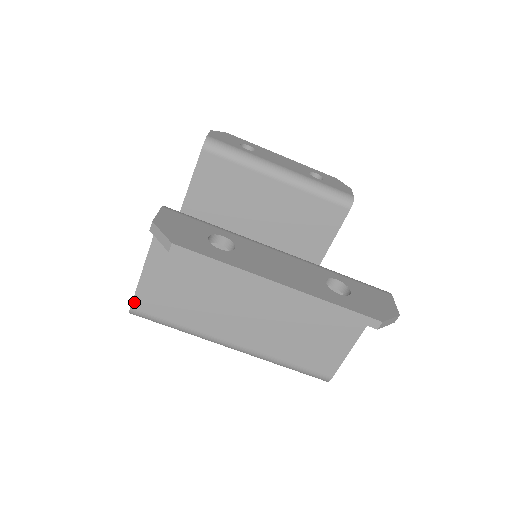
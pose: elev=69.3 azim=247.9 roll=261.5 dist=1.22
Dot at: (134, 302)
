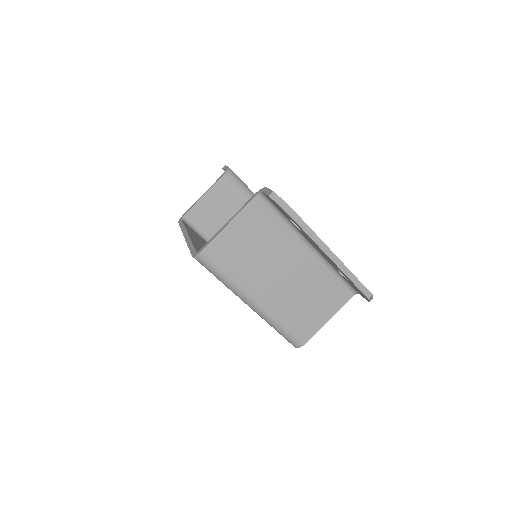
Dot at: (207, 247)
